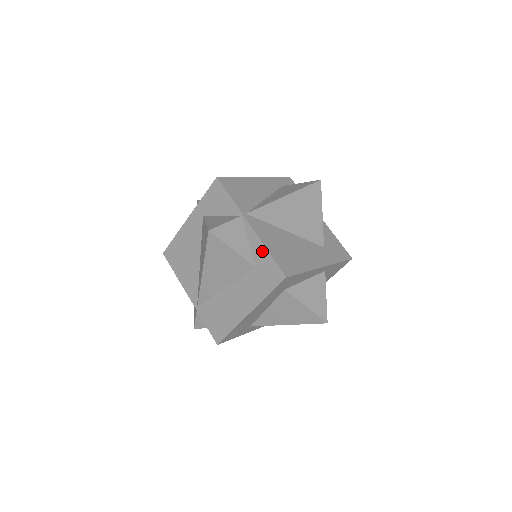
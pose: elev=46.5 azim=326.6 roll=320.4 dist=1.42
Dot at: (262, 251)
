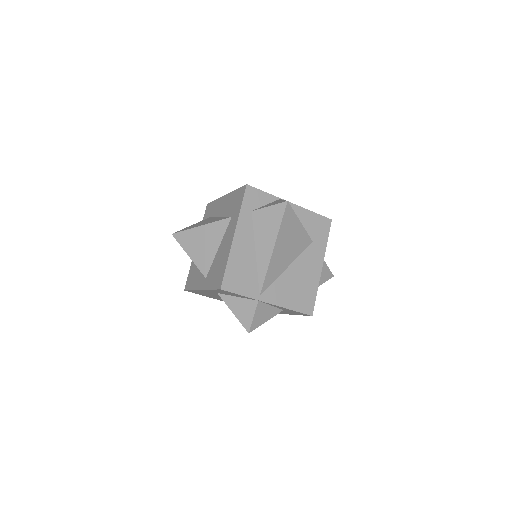
Dot at: (286, 309)
